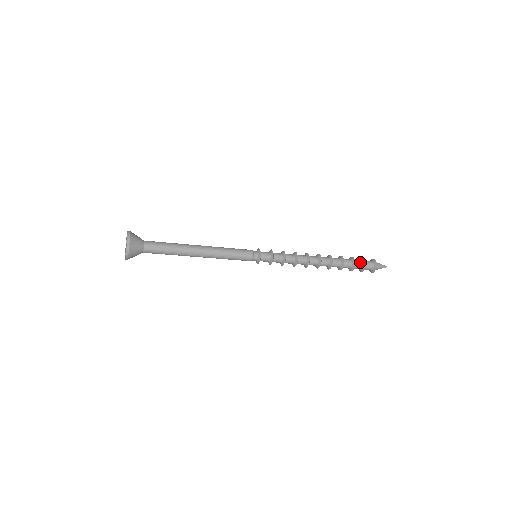
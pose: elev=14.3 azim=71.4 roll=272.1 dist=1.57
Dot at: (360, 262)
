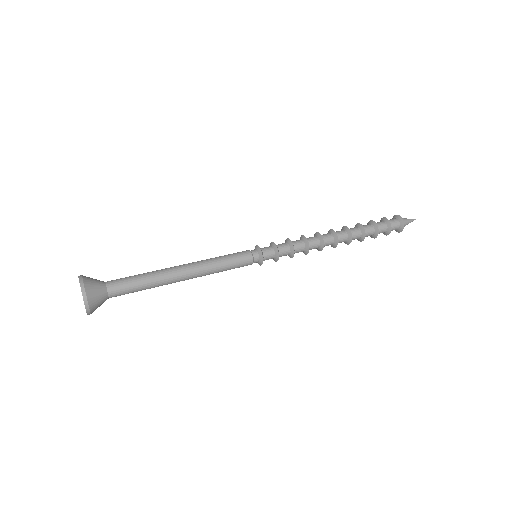
Dot at: (383, 225)
